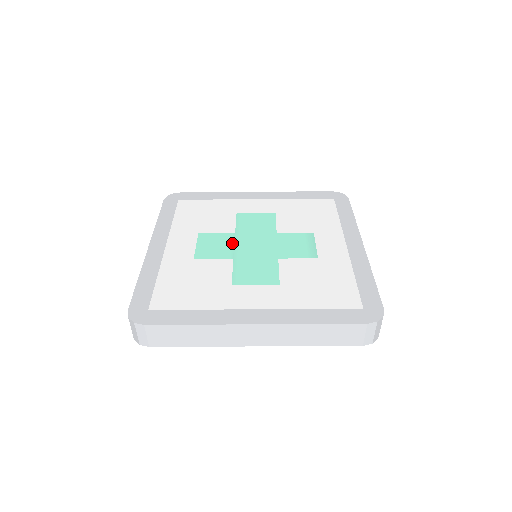
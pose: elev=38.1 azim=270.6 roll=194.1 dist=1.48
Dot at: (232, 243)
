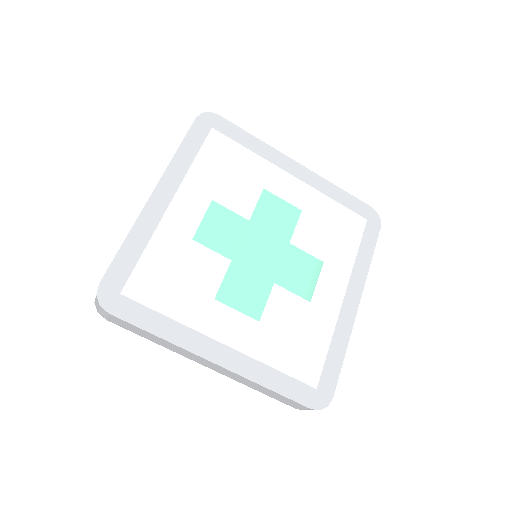
Dot at: (240, 235)
